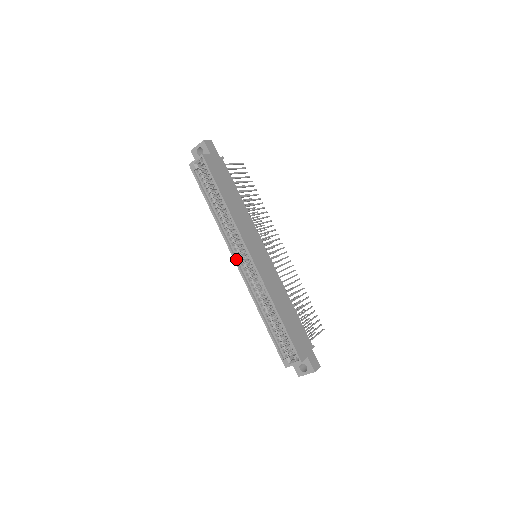
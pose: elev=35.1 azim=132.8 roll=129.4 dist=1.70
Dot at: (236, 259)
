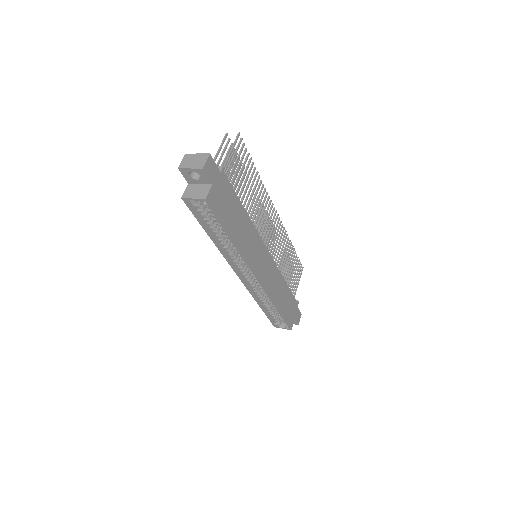
Dot at: (238, 273)
